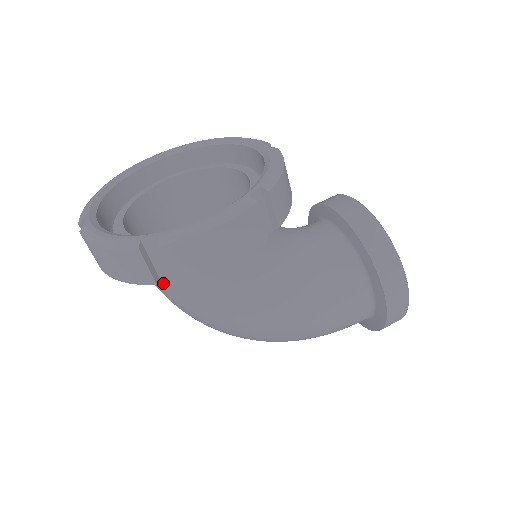
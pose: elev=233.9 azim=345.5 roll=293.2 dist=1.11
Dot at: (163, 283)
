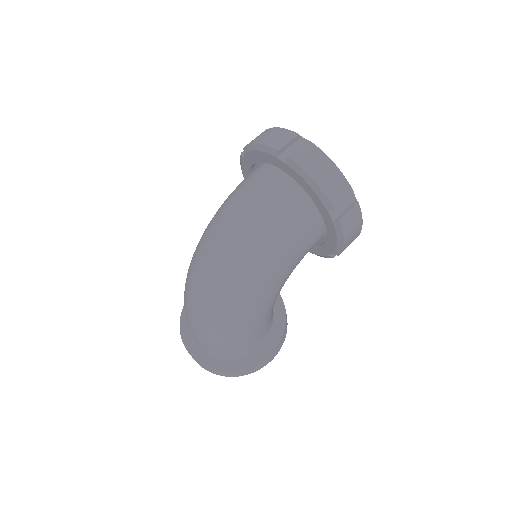
Dot at: (291, 208)
